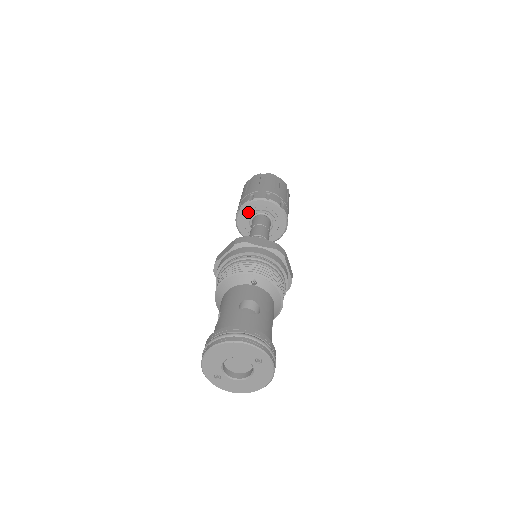
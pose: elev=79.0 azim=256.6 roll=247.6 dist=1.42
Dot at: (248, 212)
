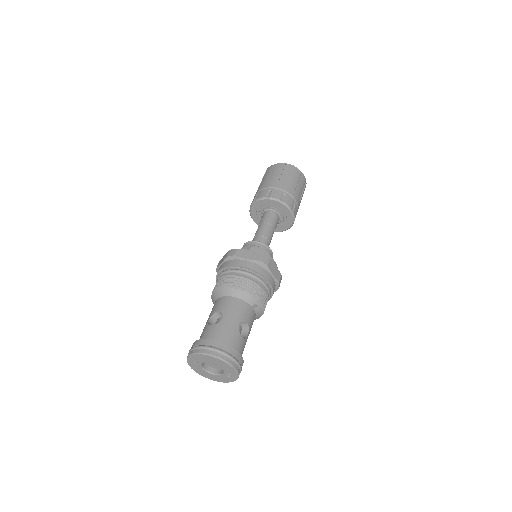
Dot at: (271, 204)
